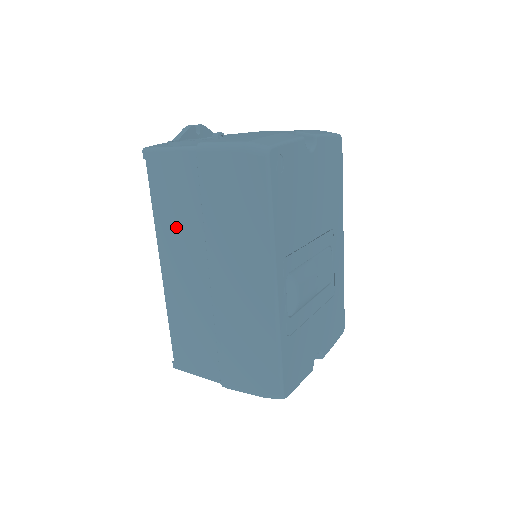
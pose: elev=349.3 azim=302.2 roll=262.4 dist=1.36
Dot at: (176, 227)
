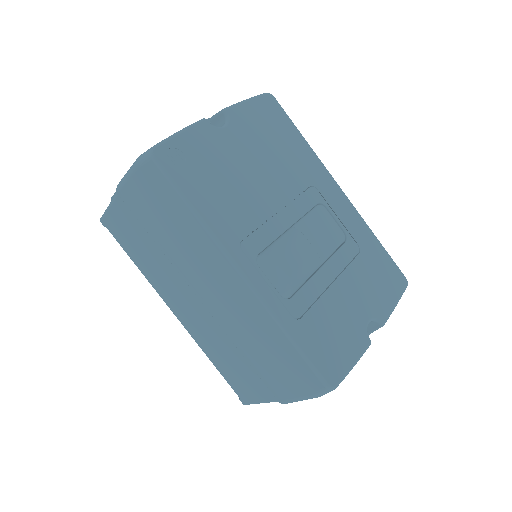
Dot at: (156, 270)
